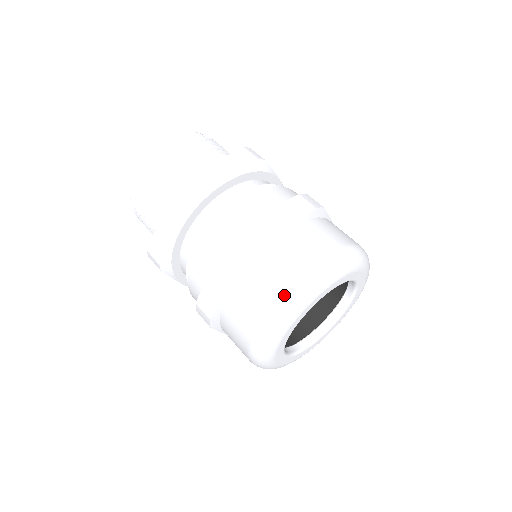
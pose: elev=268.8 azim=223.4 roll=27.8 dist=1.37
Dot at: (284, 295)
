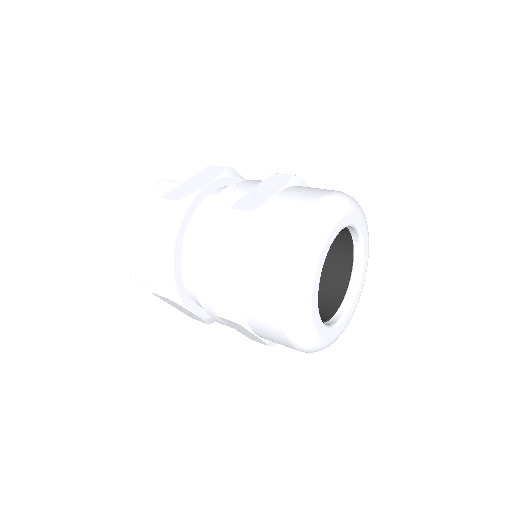
Dot at: (297, 240)
